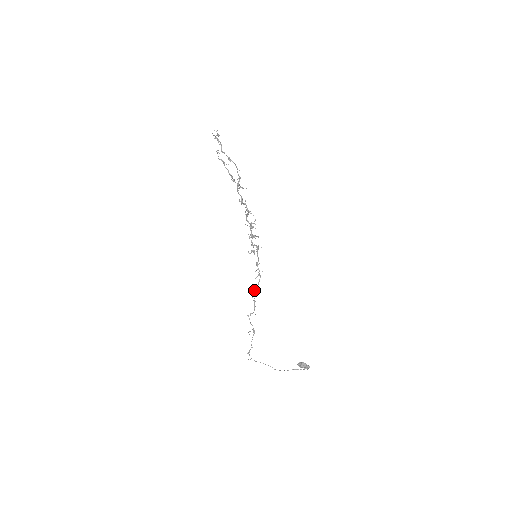
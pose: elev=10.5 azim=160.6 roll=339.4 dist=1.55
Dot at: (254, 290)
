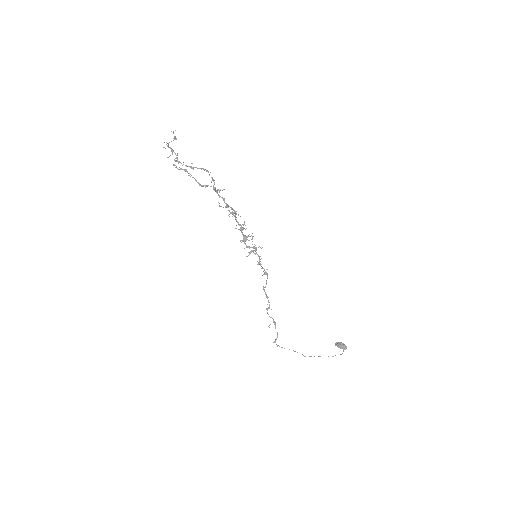
Dot at: (263, 289)
